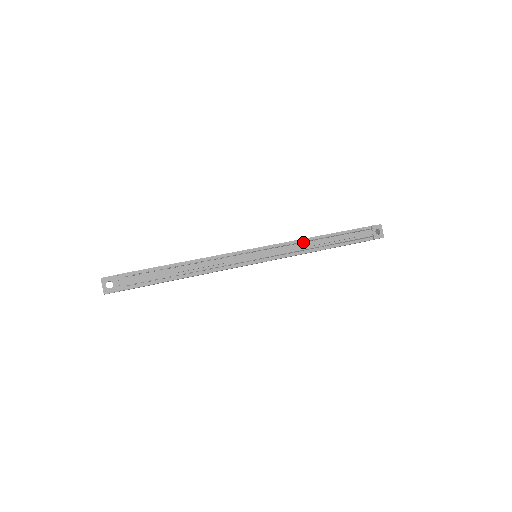
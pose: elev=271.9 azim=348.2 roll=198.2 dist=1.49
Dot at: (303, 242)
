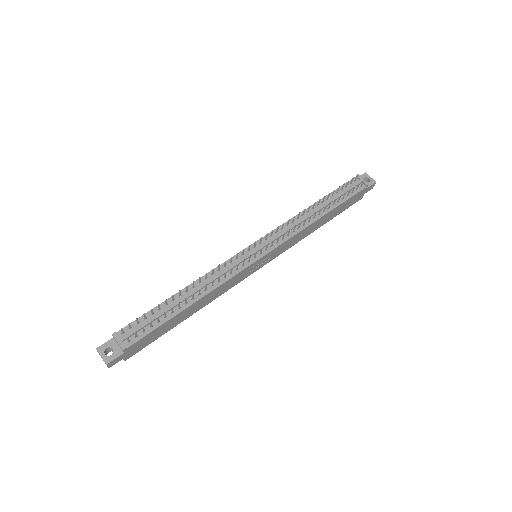
Dot at: (296, 219)
